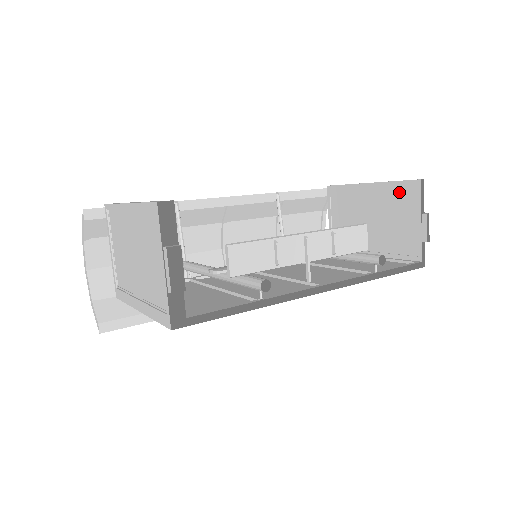
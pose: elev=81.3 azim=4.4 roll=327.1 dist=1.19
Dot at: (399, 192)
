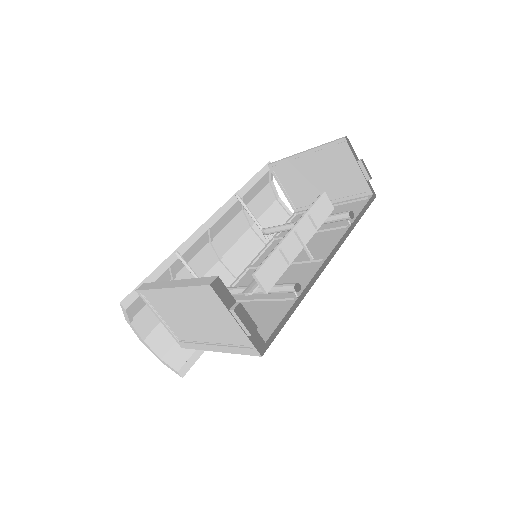
Dot at: (332, 152)
